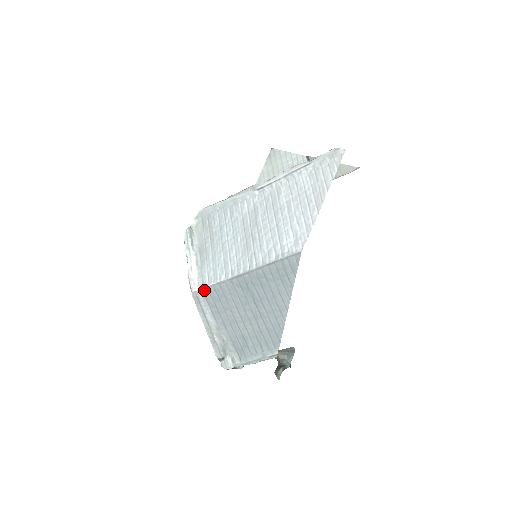
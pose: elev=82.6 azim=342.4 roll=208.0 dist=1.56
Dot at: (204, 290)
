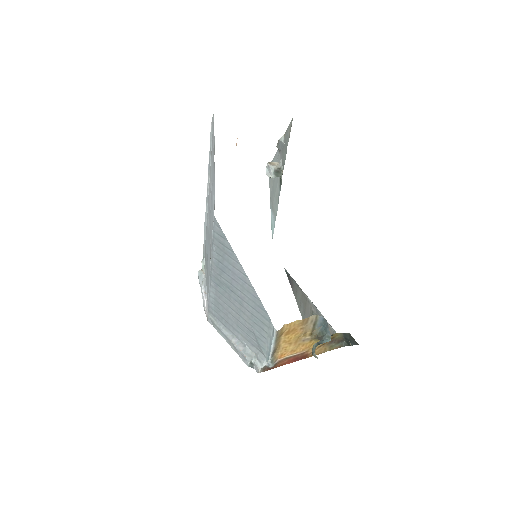
Dot at: (209, 310)
